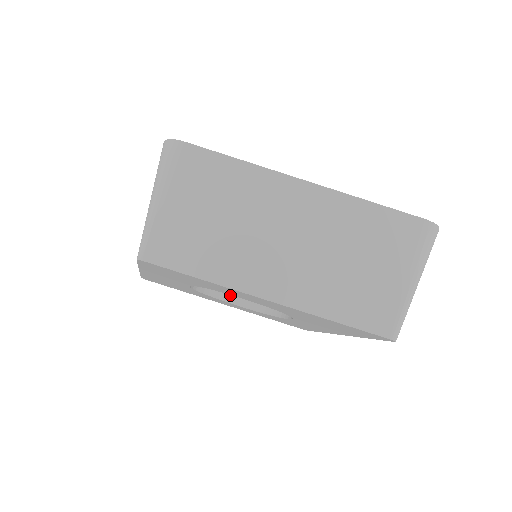
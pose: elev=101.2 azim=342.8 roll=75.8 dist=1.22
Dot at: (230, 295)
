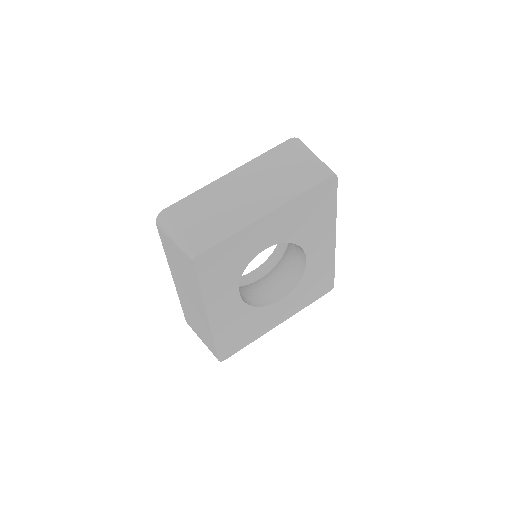
Dot at: (271, 300)
